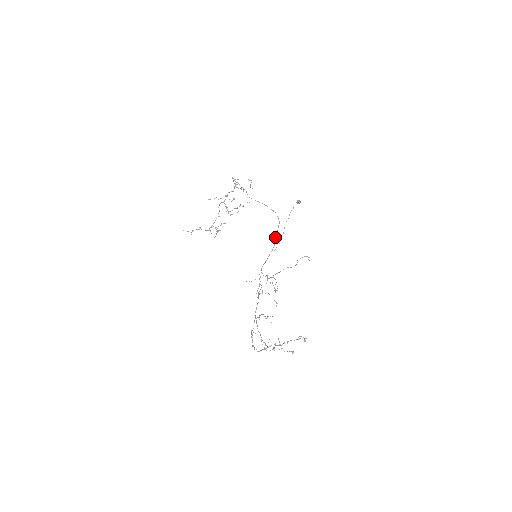
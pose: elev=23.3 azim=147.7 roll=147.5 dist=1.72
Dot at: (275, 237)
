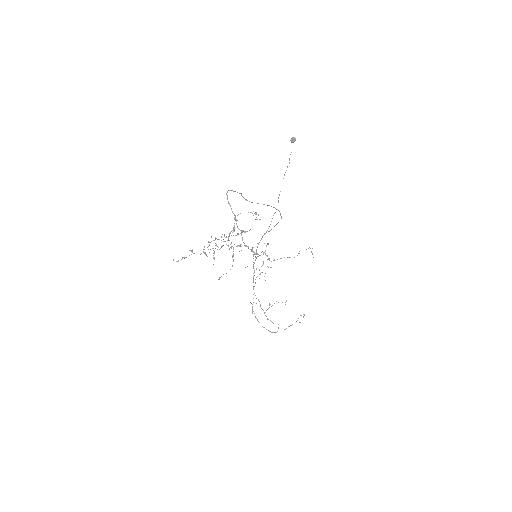
Dot at: (274, 226)
